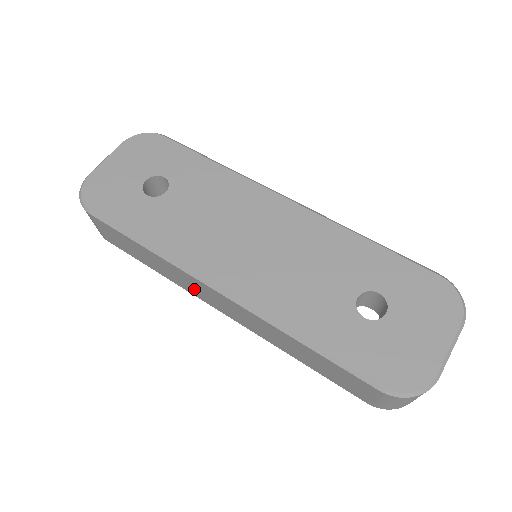
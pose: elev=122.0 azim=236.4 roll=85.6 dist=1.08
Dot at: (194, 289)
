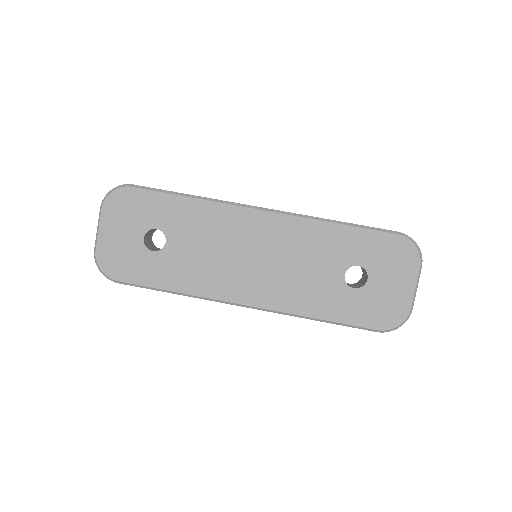
Dot at: occluded
